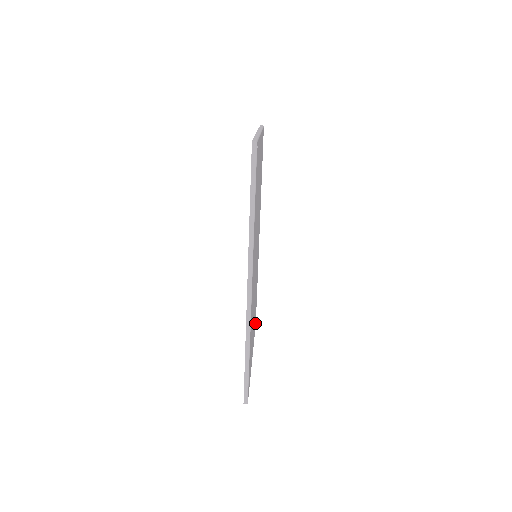
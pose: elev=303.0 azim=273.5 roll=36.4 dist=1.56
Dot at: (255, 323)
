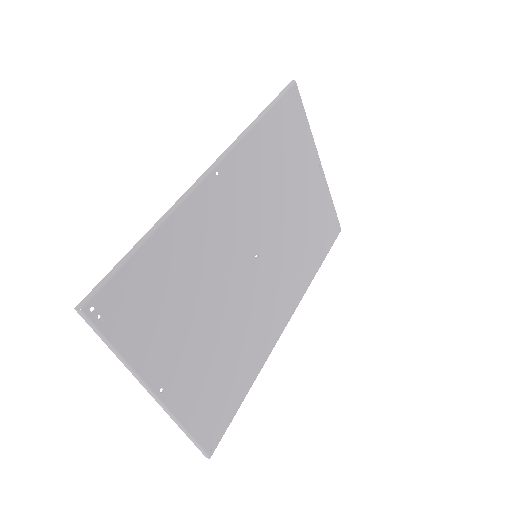
Dot at: (209, 434)
